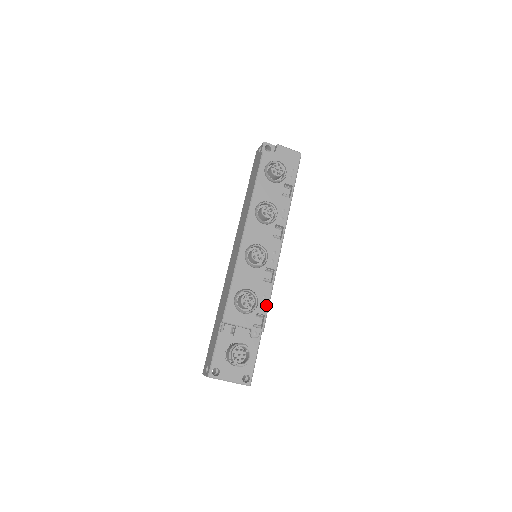
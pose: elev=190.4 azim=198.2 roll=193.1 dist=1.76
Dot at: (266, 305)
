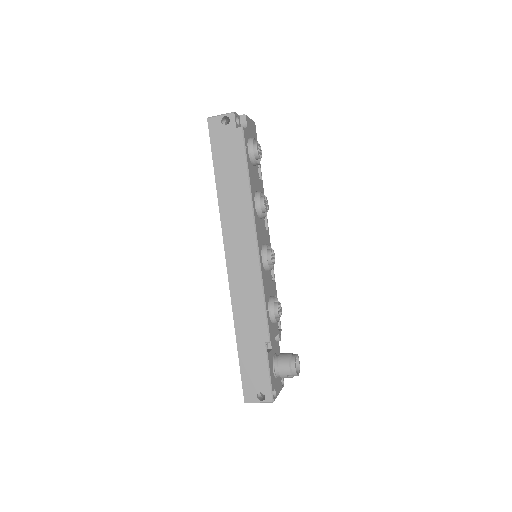
Dot at: occluded
